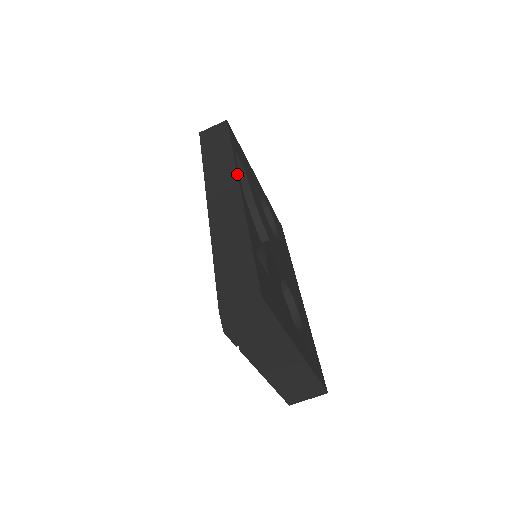
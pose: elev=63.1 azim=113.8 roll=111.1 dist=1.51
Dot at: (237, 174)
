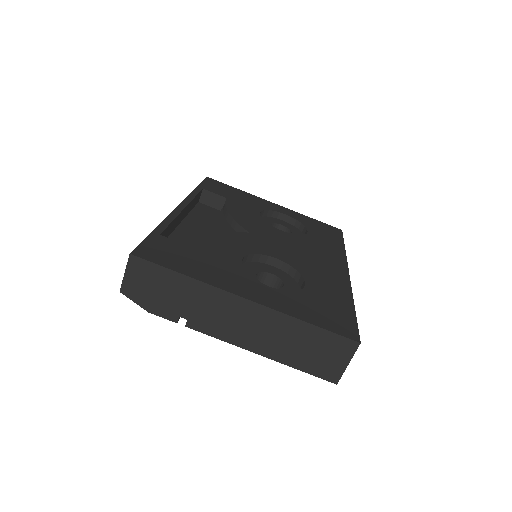
Dot at: (184, 199)
